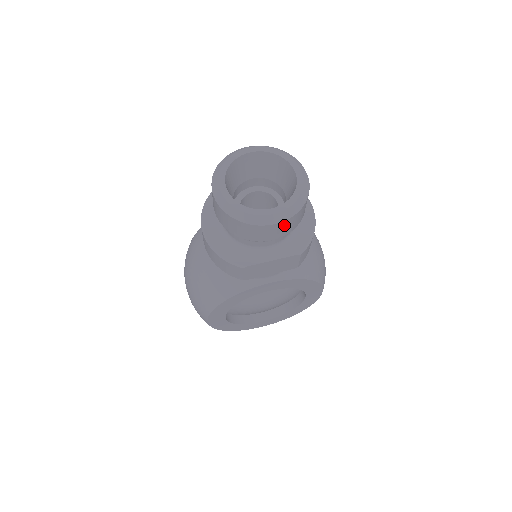
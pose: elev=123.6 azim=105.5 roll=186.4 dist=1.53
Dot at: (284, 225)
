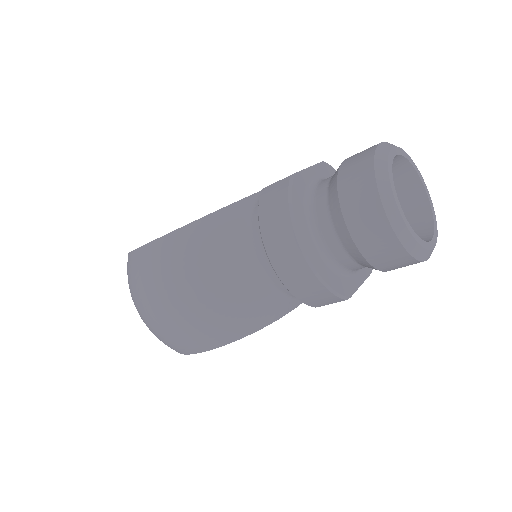
Dot at: occluded
